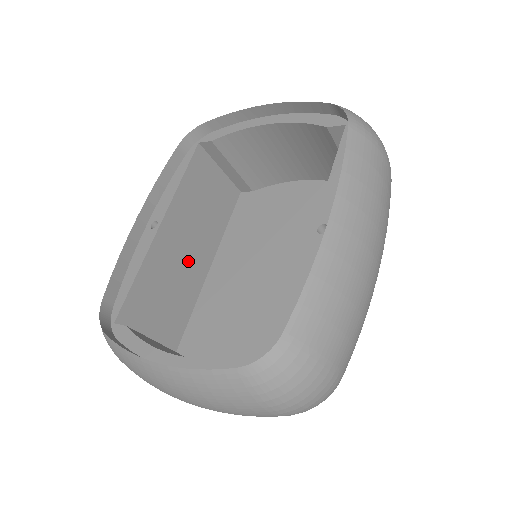
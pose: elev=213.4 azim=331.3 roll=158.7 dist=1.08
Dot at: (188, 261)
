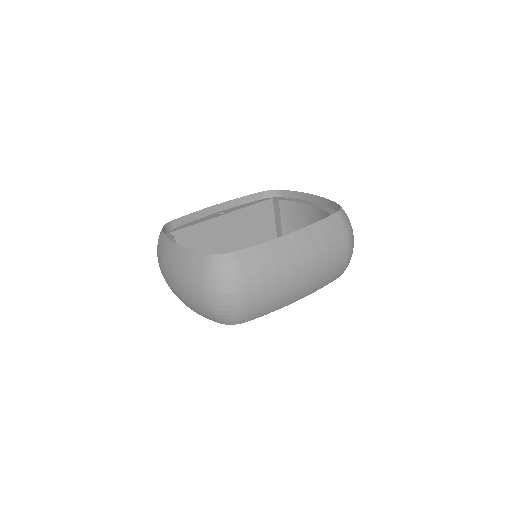
Dot at: (223, 245)
